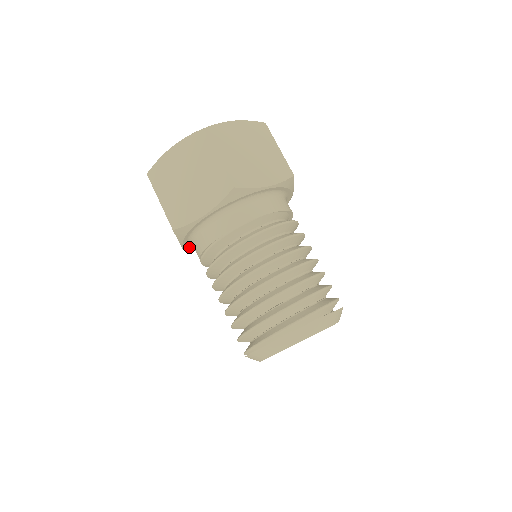
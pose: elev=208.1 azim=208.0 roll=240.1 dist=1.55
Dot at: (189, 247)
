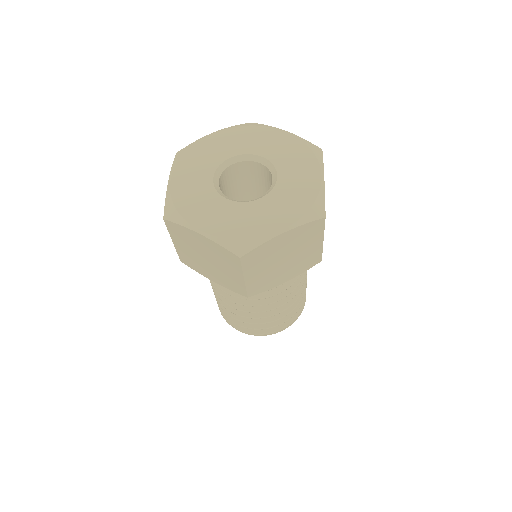
Dot at: occluded
